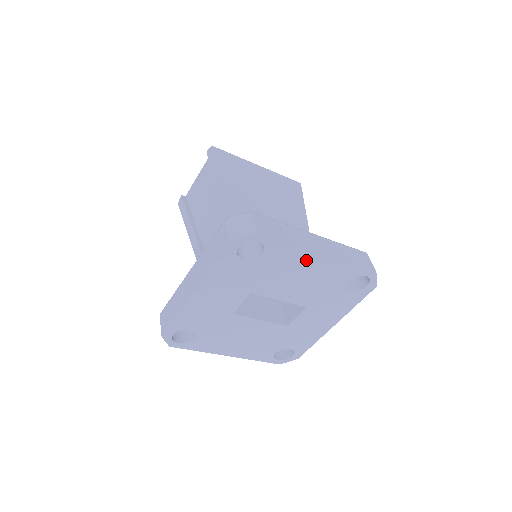
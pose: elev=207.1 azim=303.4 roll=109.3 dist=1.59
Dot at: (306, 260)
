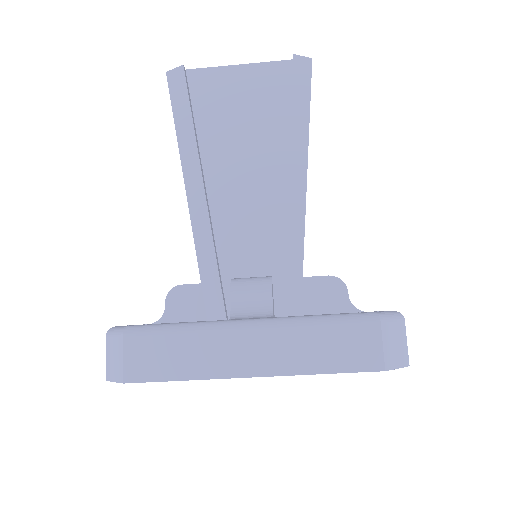
Dot at: occluded
